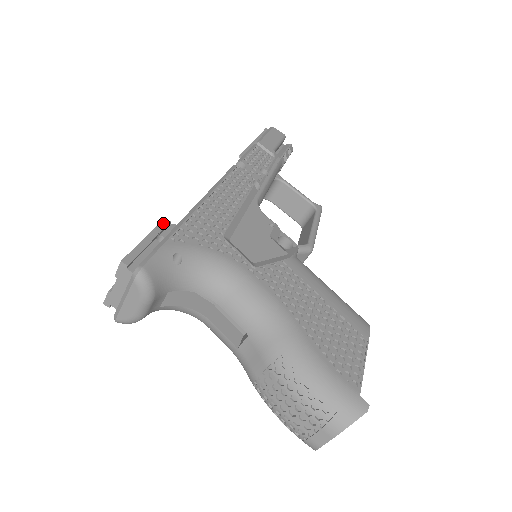
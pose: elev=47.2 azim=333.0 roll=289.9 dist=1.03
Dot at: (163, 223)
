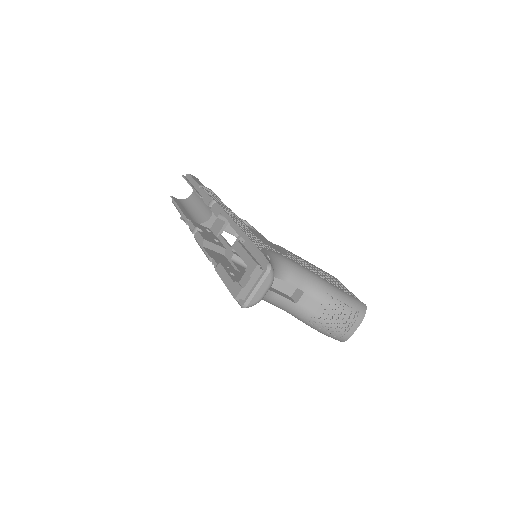
Dot at: (240, 242)
